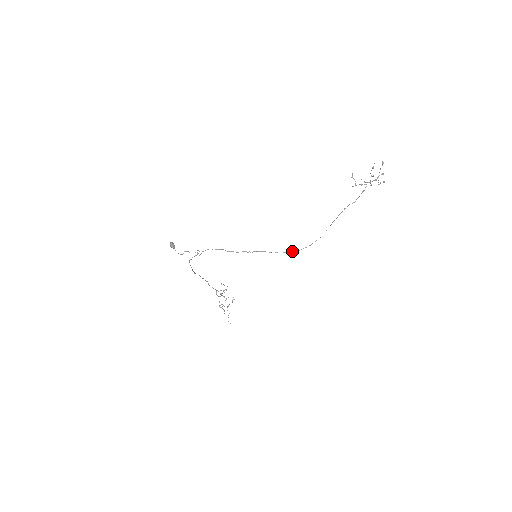
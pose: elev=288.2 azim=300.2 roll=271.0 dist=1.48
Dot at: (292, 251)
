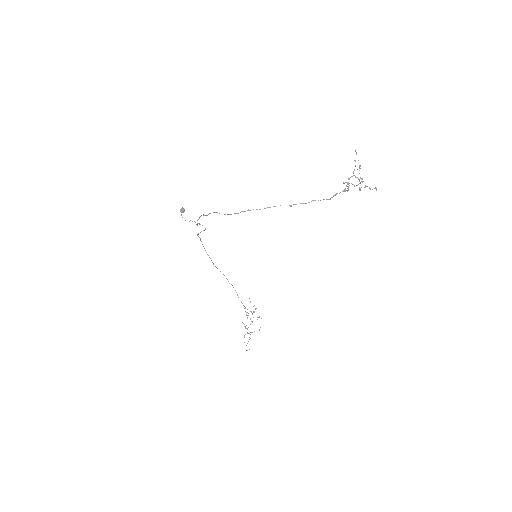
Dot at: occluded
